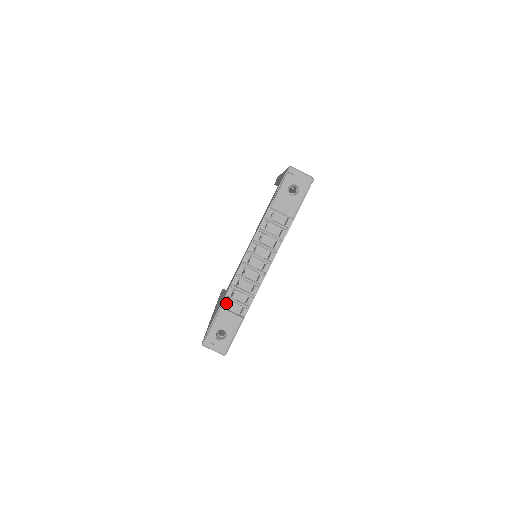
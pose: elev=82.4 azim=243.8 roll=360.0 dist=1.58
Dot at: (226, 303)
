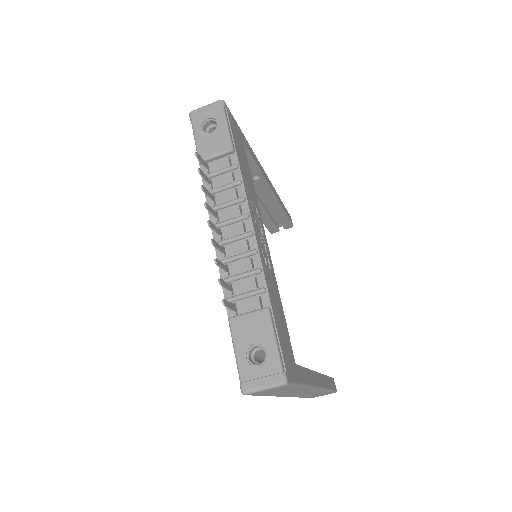
Dot at: occluded
